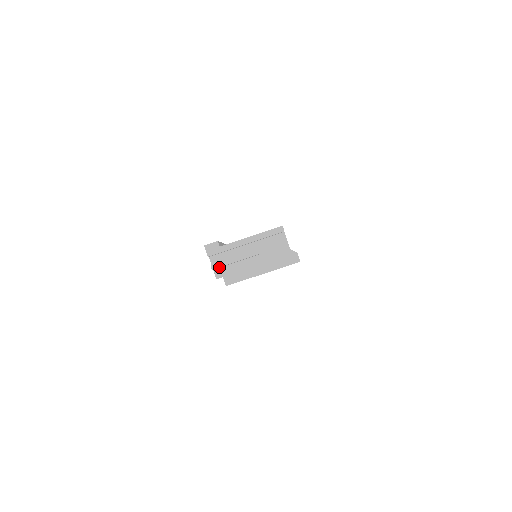
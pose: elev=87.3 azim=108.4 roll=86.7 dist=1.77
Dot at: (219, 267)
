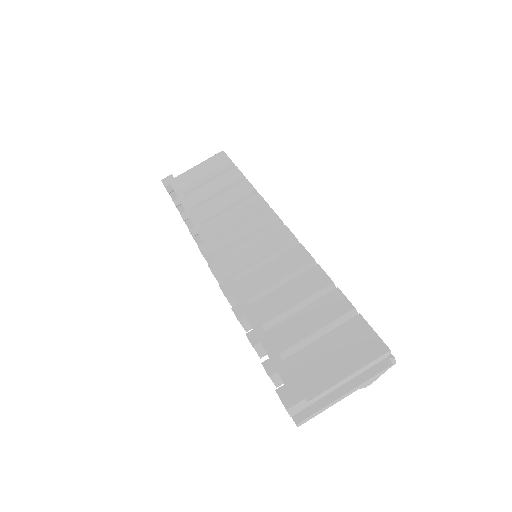
Dot at: (301, 413)
